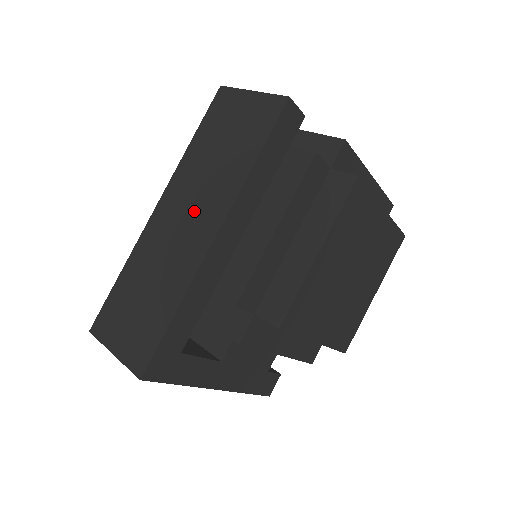
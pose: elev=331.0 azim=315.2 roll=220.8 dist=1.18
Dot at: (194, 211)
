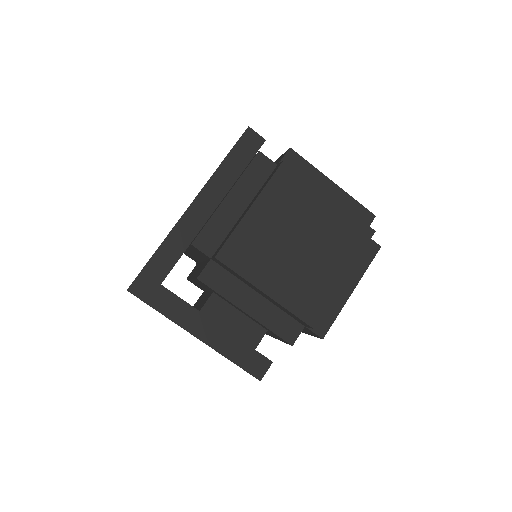
Dot at: occluded
